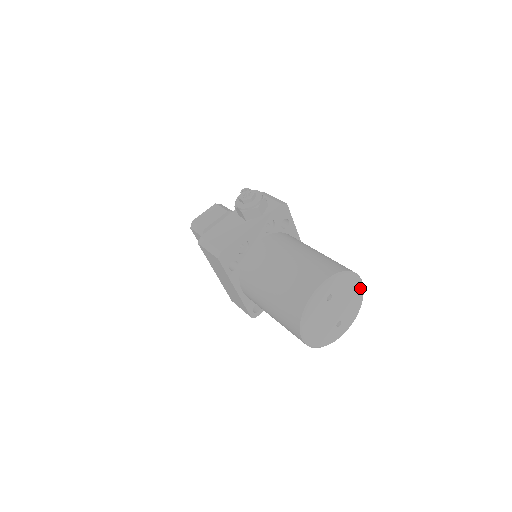
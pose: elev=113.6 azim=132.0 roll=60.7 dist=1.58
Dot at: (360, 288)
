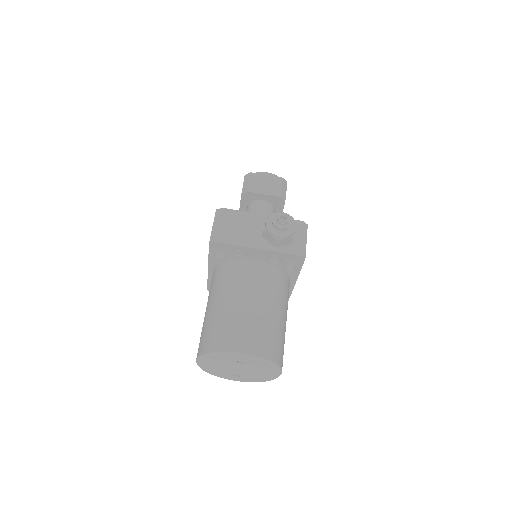
Dot at: (275, 375)
